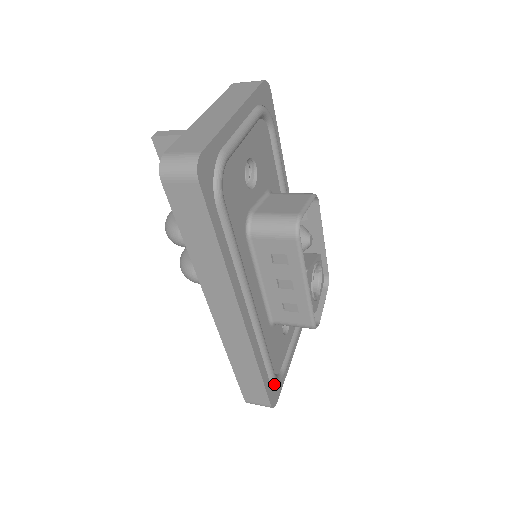
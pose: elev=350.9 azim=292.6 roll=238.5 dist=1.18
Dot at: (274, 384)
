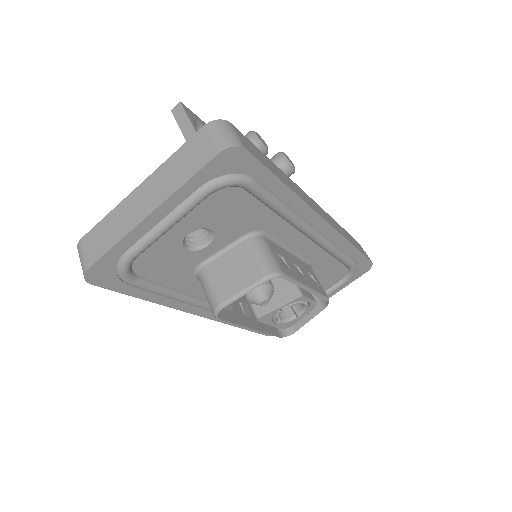
Dot at: occluded
